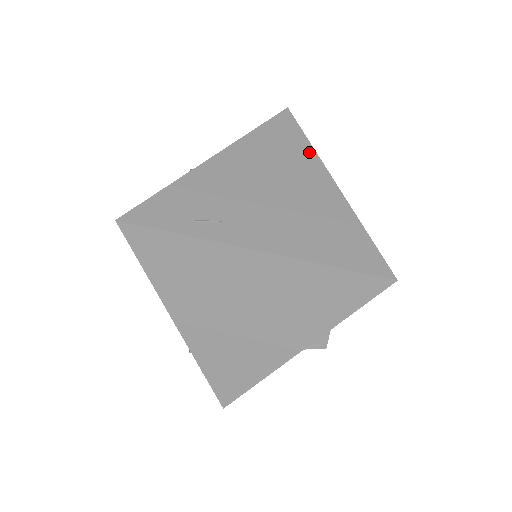
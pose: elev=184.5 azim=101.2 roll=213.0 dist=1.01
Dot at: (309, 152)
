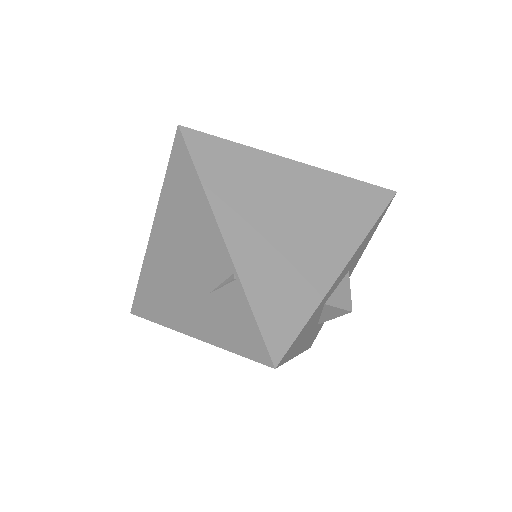
Dot at: occluded
